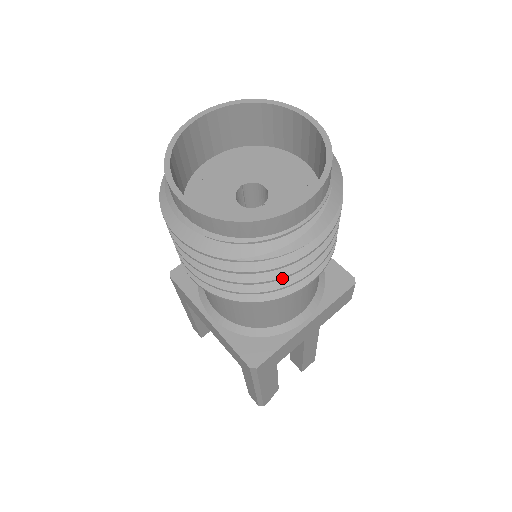
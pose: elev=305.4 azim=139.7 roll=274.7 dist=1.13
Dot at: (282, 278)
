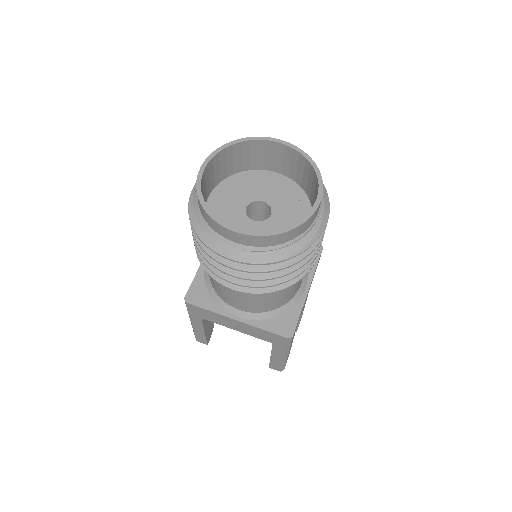
Dot at: (310, 259)
